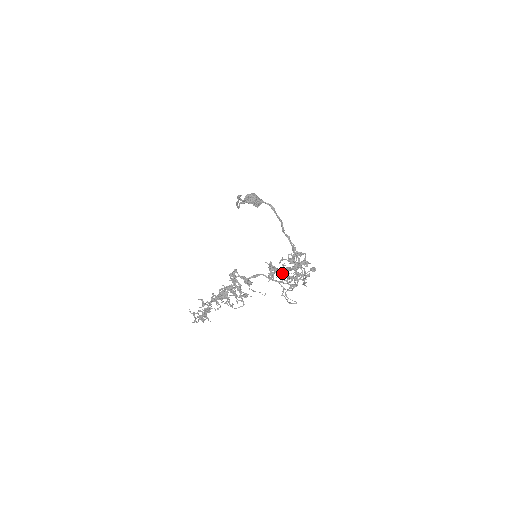
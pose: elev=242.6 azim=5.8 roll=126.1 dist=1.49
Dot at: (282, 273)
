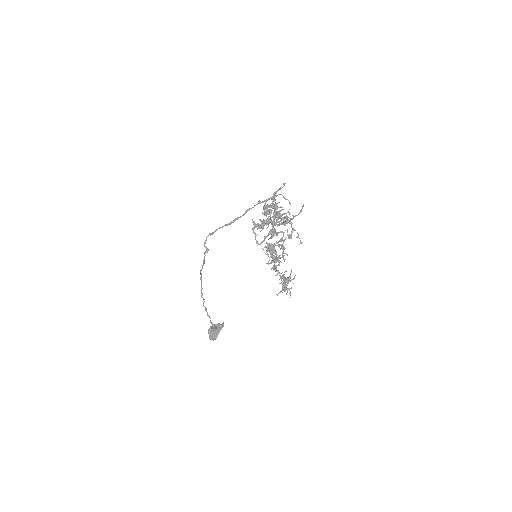
Dot at: (275, 214)
